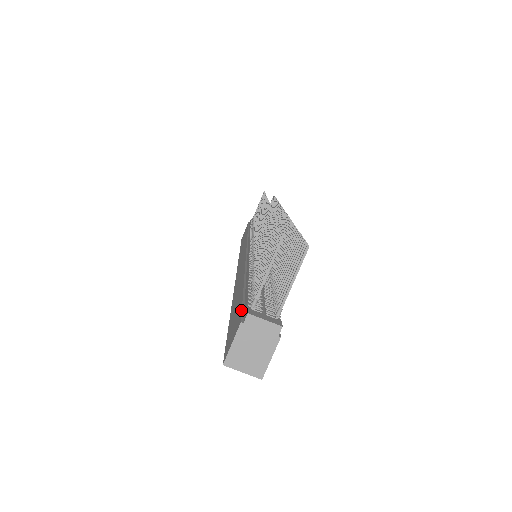
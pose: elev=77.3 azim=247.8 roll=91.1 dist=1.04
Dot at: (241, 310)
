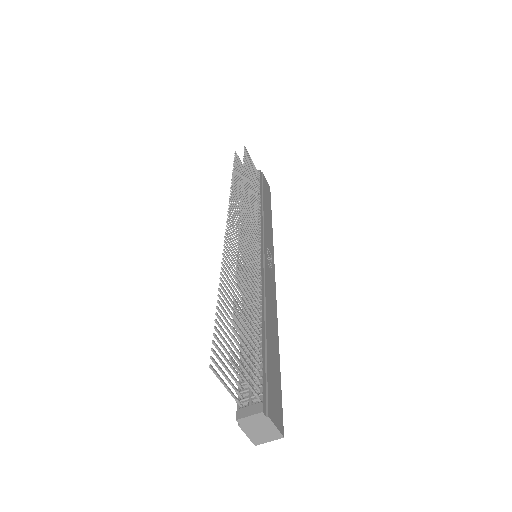
Dot at: occluded
